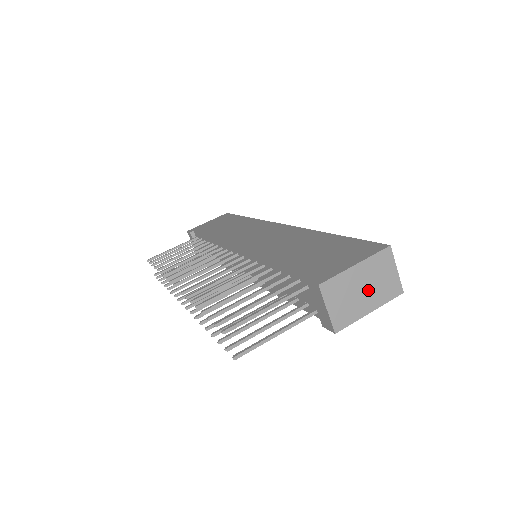
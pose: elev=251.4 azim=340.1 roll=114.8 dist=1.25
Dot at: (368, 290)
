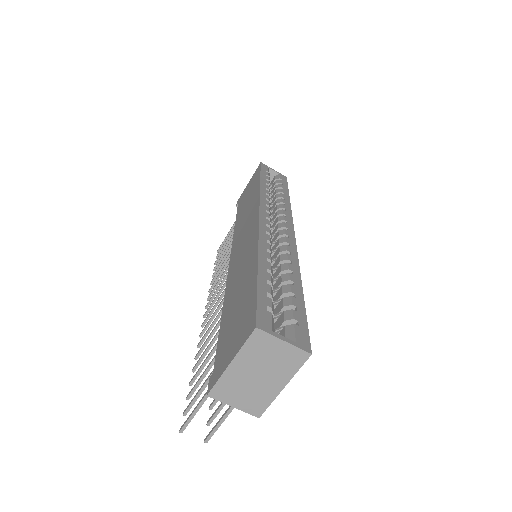
Dot at: (264, 373)
